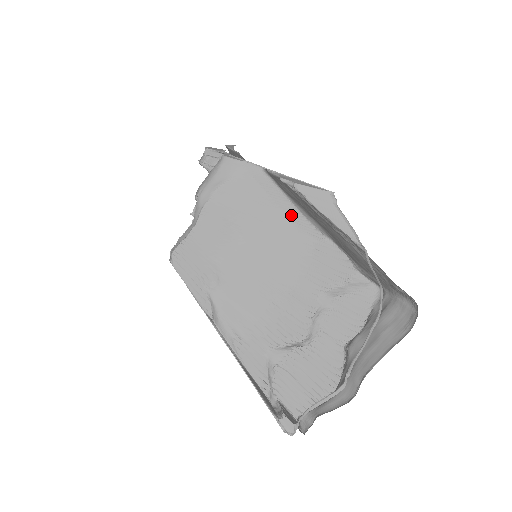
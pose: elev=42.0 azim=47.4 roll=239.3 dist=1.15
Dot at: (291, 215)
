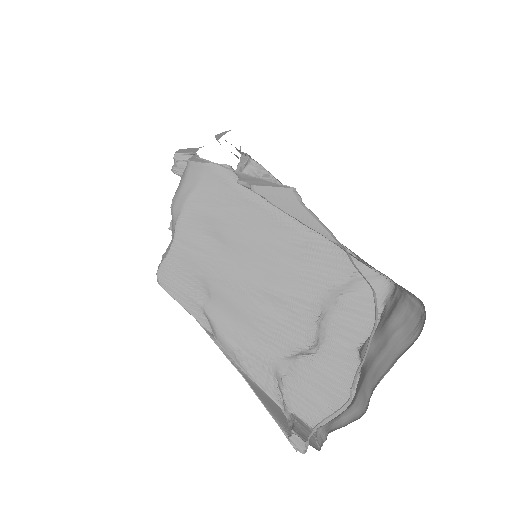
Dot at: (272, 212)
